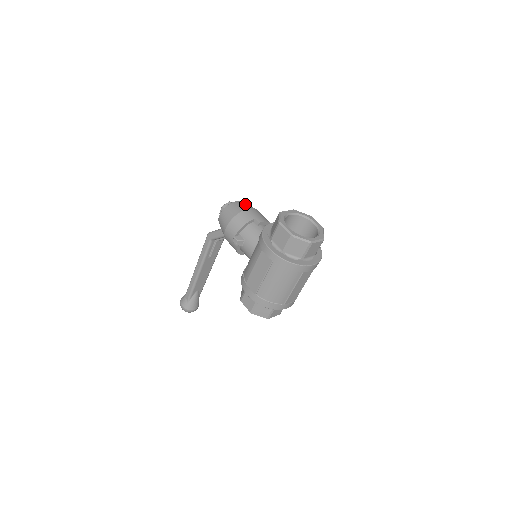
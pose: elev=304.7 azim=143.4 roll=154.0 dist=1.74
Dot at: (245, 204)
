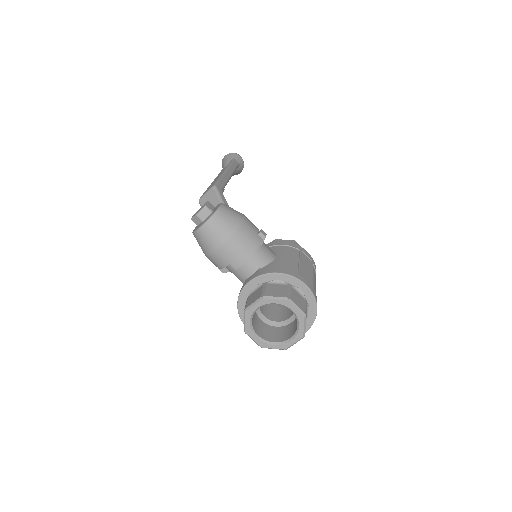
Dot at: (214, 233)
